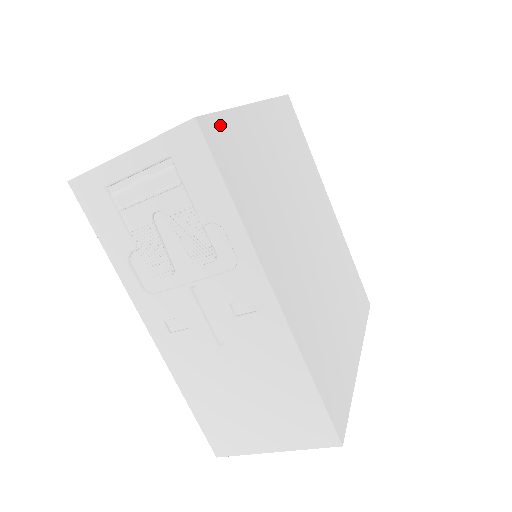
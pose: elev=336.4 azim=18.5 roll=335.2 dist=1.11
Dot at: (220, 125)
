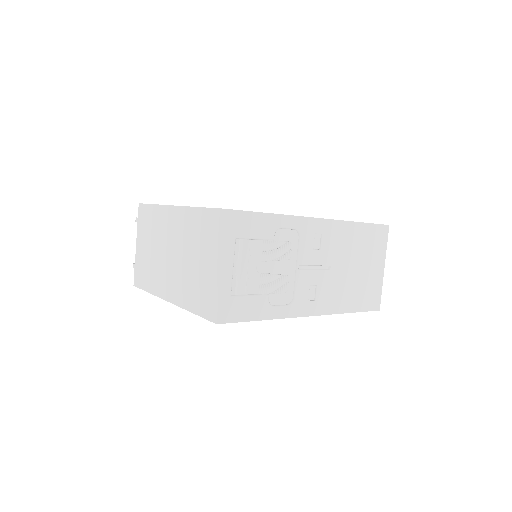
Dot at: occluded
